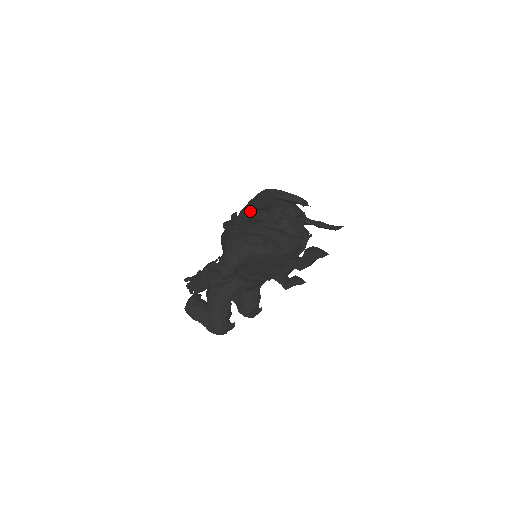
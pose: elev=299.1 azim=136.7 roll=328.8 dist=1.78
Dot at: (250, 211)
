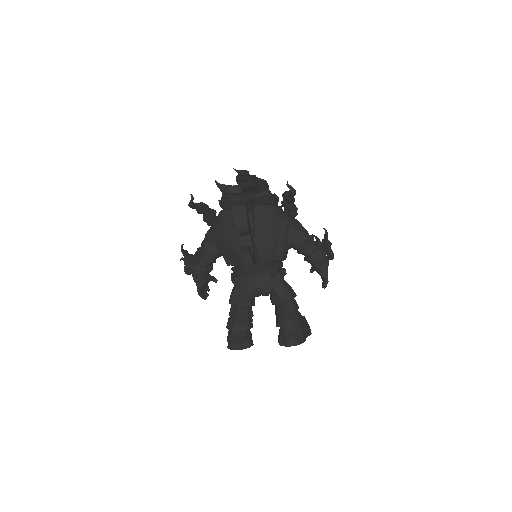
Dot at: occluded
